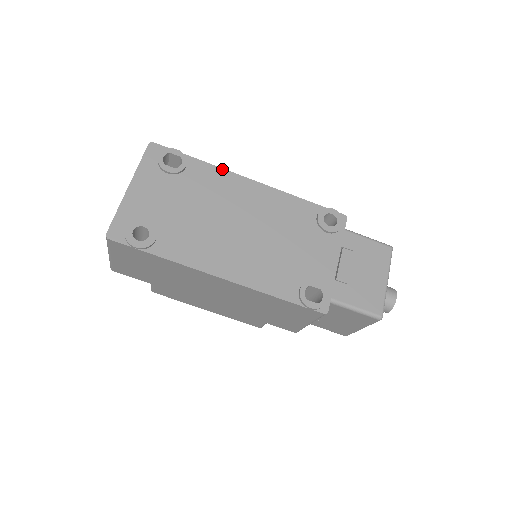
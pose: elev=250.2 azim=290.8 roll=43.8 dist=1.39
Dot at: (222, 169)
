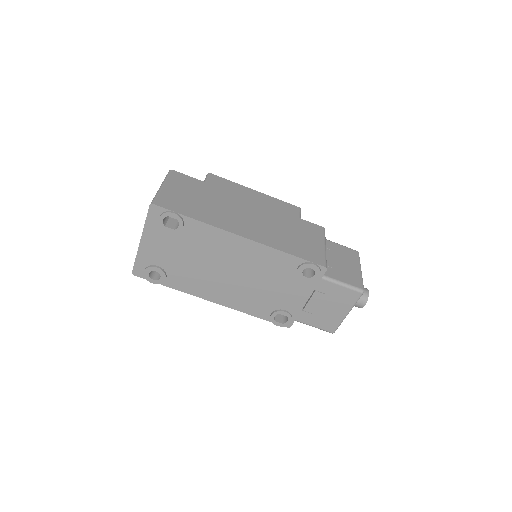
Dot at: (215, 228)
